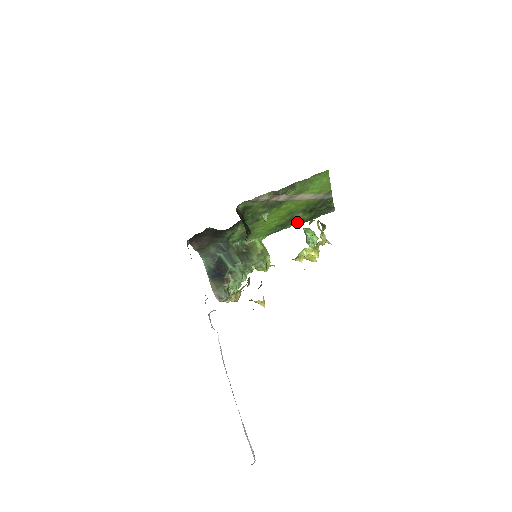
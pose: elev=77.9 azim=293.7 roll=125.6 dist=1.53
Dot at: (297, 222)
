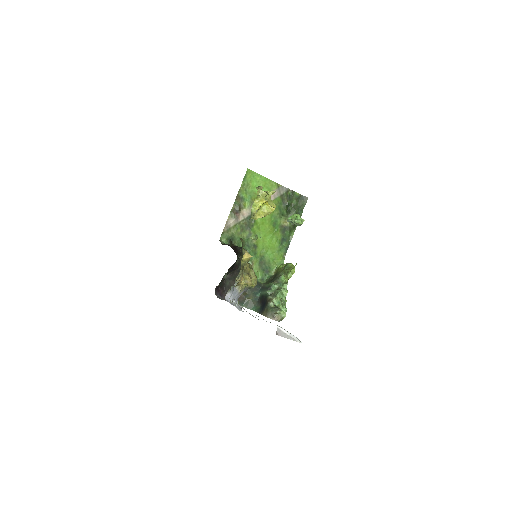
Dot at: (292, 229)
